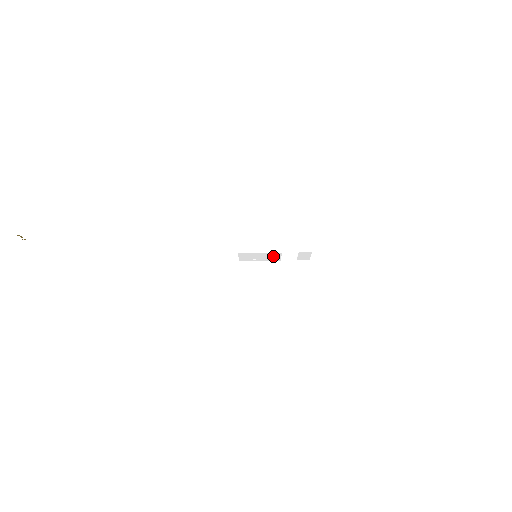
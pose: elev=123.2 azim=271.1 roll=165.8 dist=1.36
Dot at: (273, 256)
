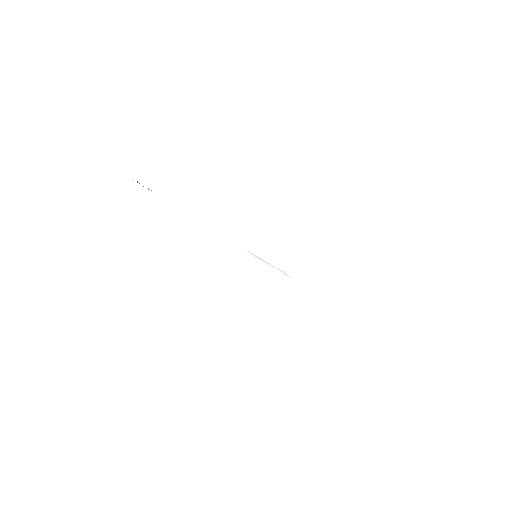
Dot at: occluded
